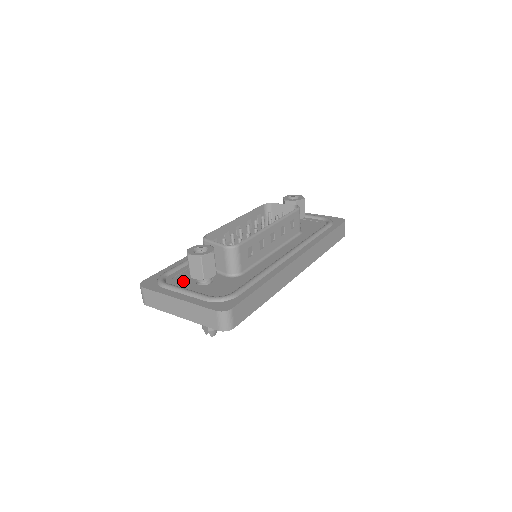
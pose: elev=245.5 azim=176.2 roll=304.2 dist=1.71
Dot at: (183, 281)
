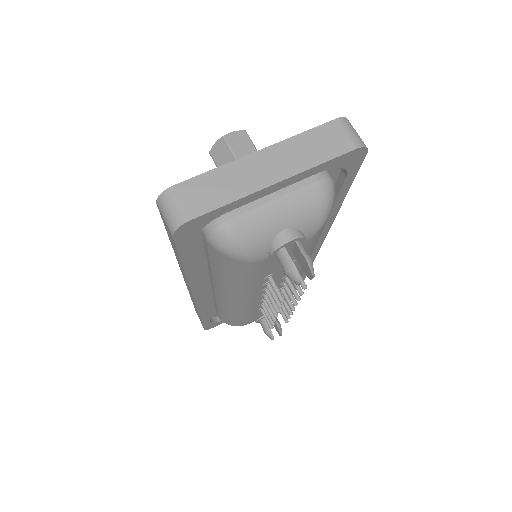
Dot at: occluded
